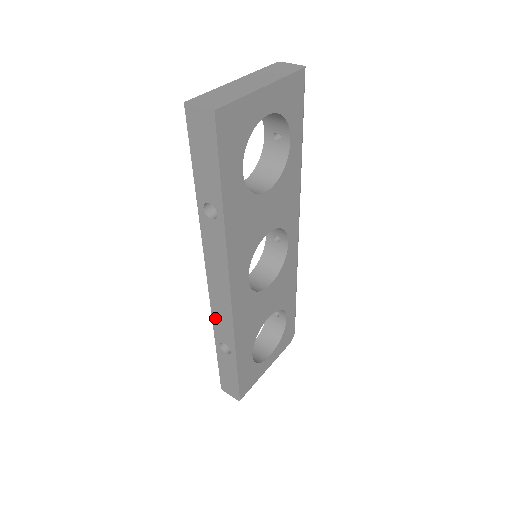
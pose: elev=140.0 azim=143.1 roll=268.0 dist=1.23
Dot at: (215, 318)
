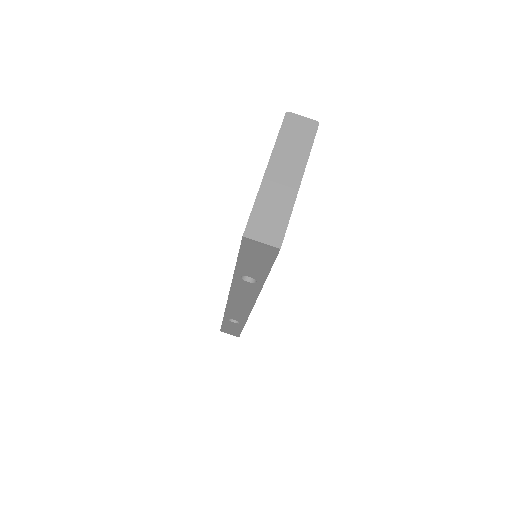
Dot at: (229, 311)
